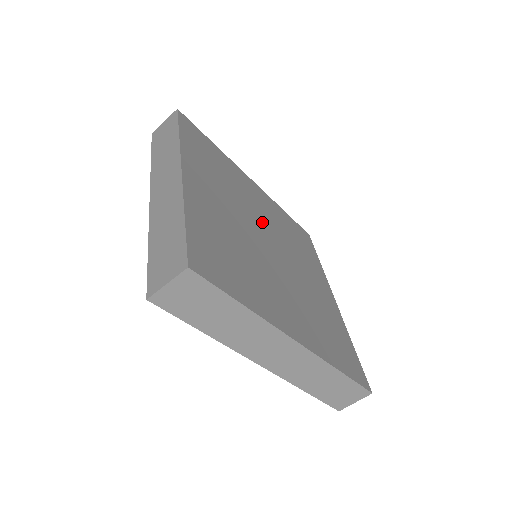
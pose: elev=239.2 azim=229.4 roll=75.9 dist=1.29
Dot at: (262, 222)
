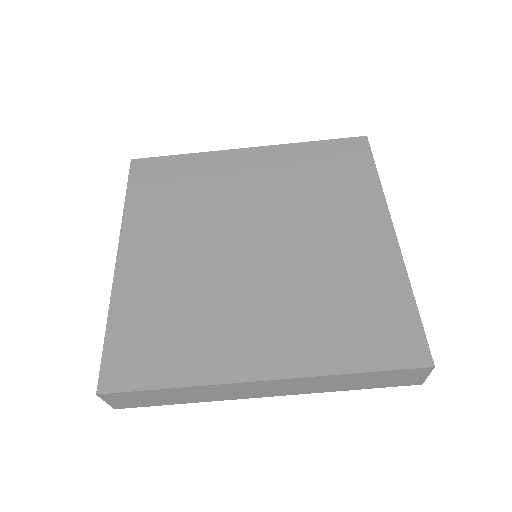
Dot at: (247, 214)
